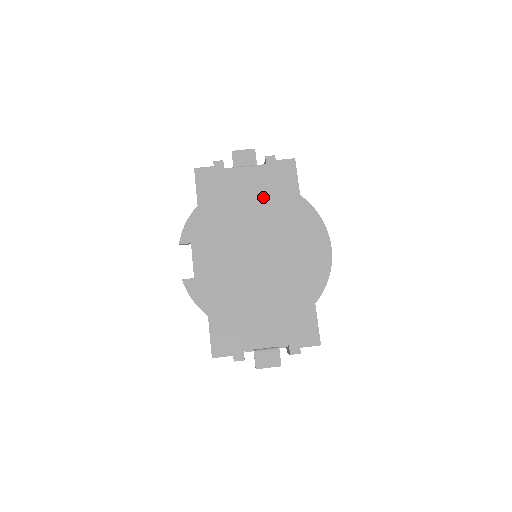
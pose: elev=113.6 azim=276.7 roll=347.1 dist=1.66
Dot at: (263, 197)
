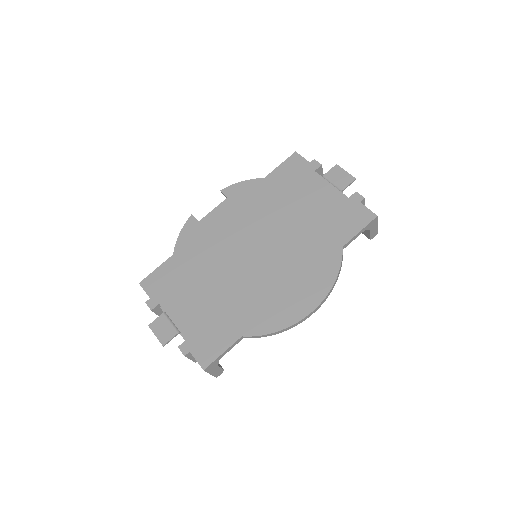
Dot at: (314, 218)
